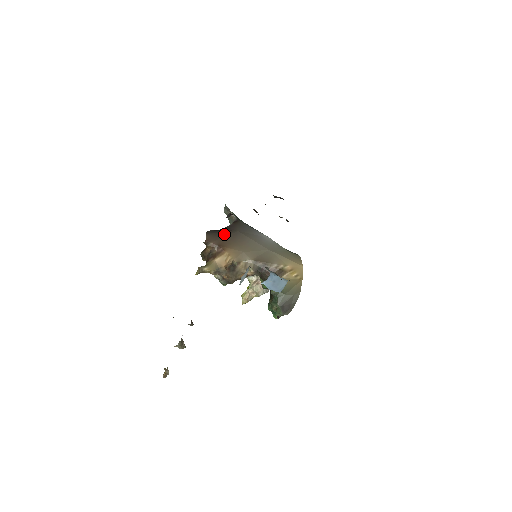
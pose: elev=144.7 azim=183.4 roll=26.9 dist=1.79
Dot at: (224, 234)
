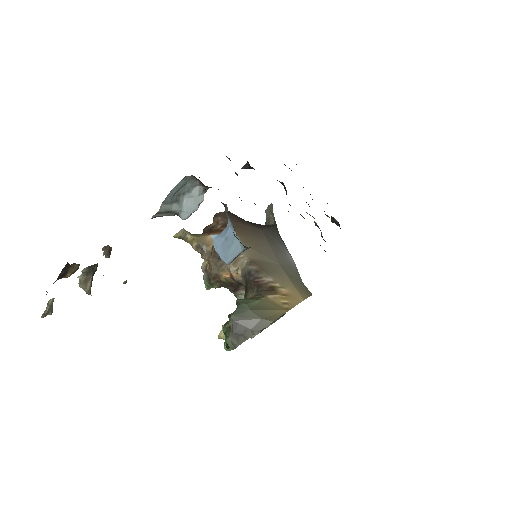
Dot at: (243, 222)
